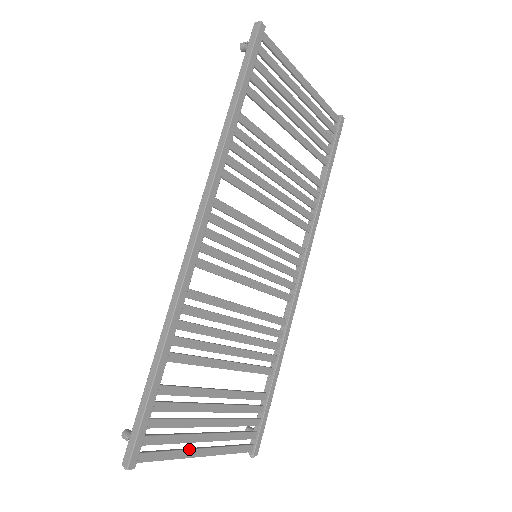
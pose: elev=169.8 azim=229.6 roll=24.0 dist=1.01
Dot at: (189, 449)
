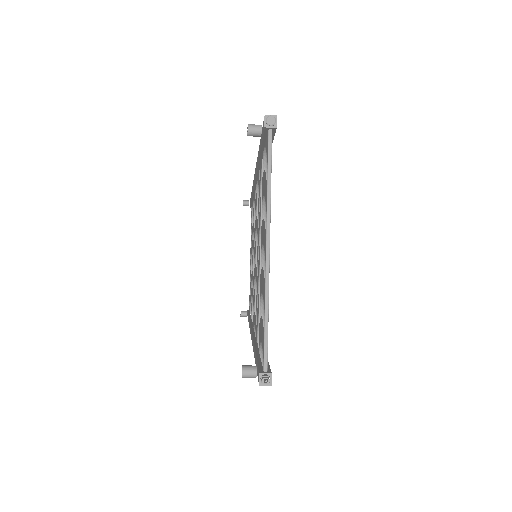
Dot at: (269, 221)
